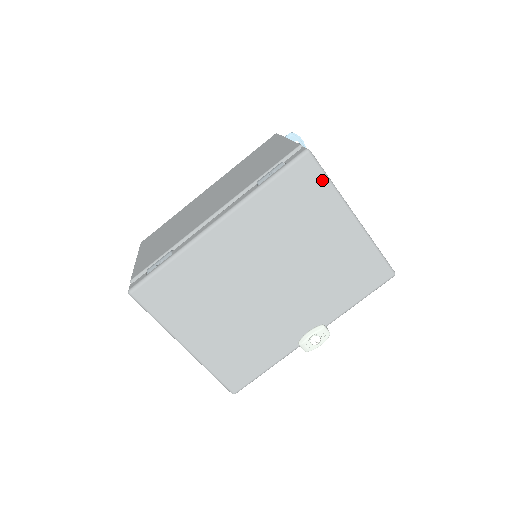
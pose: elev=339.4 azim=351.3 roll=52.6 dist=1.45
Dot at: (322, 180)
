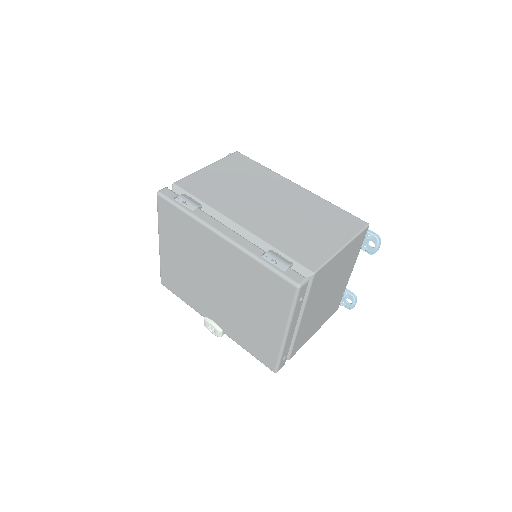
Dot at: (289, 304)
